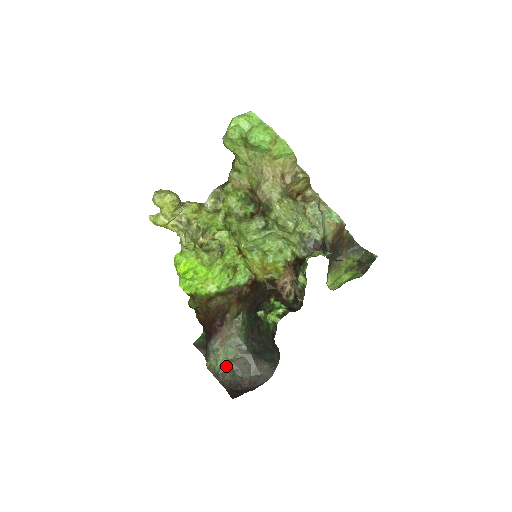
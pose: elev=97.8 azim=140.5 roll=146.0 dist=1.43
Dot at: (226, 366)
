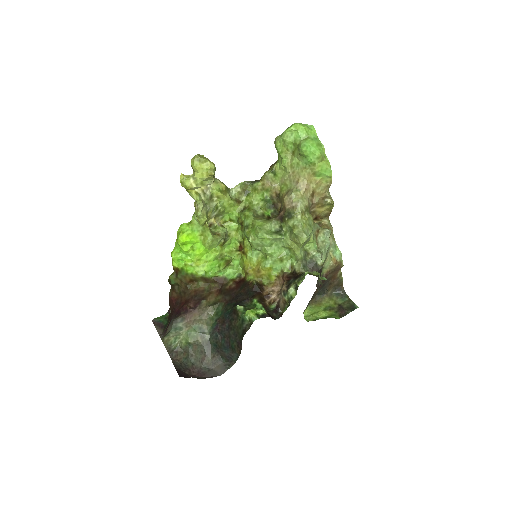
Dot at: (183, 347)
